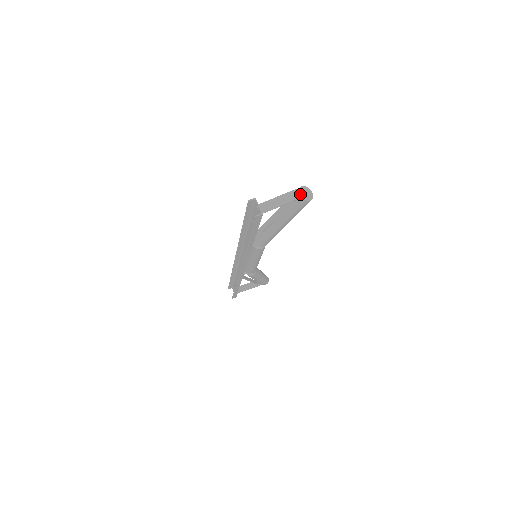
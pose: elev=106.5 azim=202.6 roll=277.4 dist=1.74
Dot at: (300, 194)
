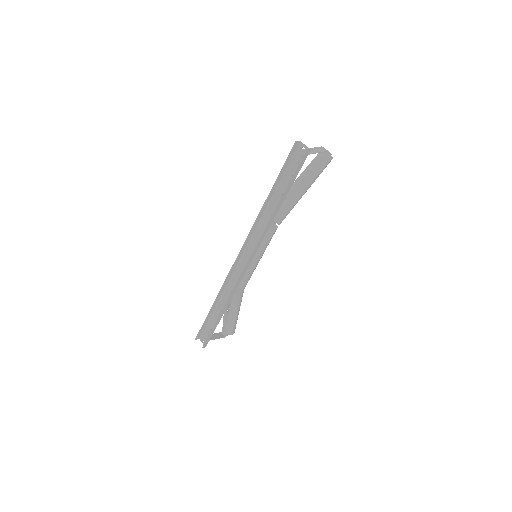
Dot at: (326, 150)
